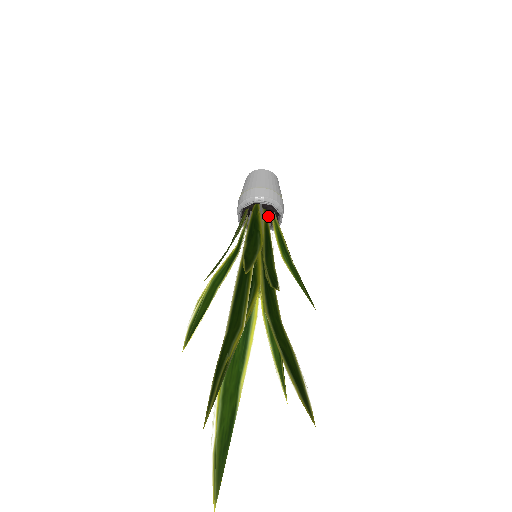
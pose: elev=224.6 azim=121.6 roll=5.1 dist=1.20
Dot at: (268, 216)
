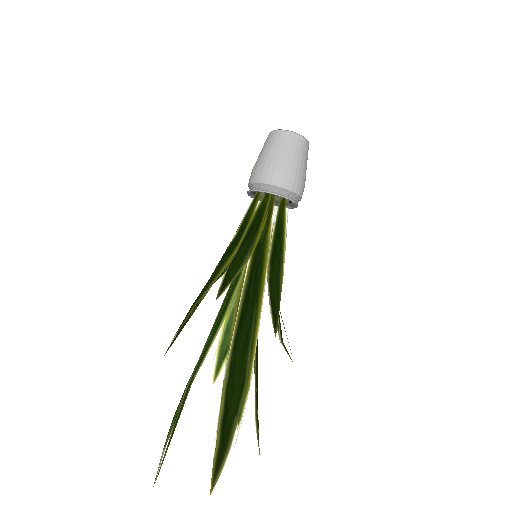
Dot at: occluded
